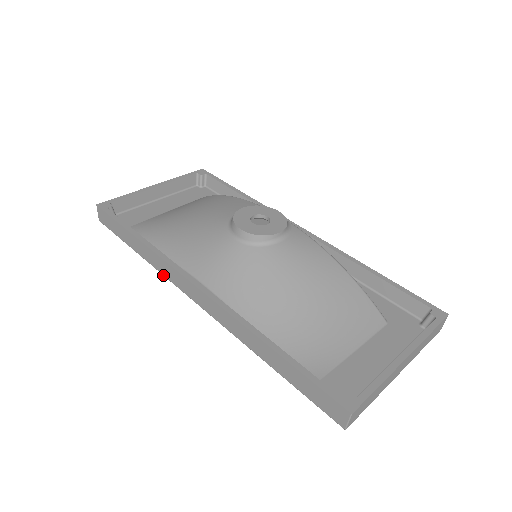
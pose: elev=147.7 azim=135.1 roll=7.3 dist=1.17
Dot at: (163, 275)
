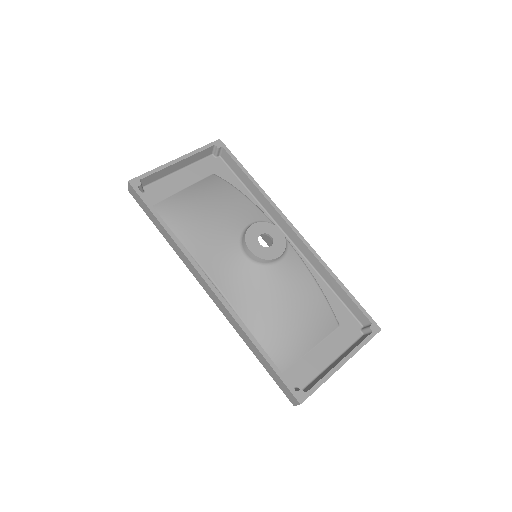
Dot at: occluded
